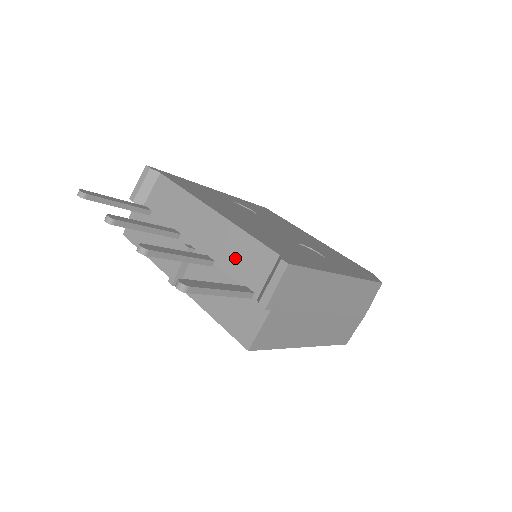
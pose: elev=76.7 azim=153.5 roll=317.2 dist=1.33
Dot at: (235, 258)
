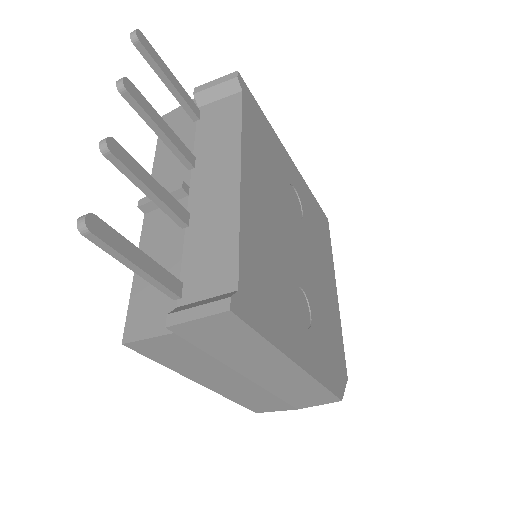
Dot at: (205, 244)
